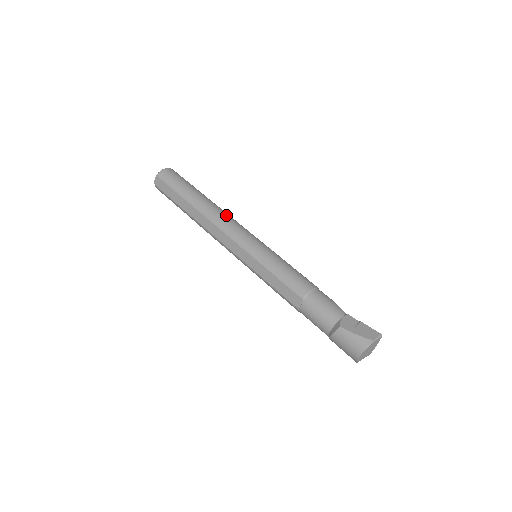
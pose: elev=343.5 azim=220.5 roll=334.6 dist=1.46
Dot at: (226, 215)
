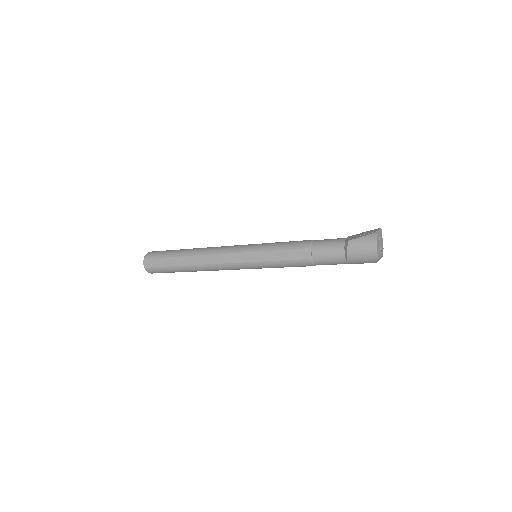
Dot at: occluded
